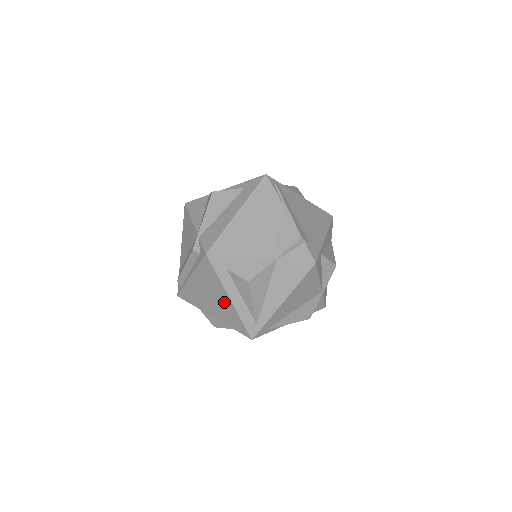
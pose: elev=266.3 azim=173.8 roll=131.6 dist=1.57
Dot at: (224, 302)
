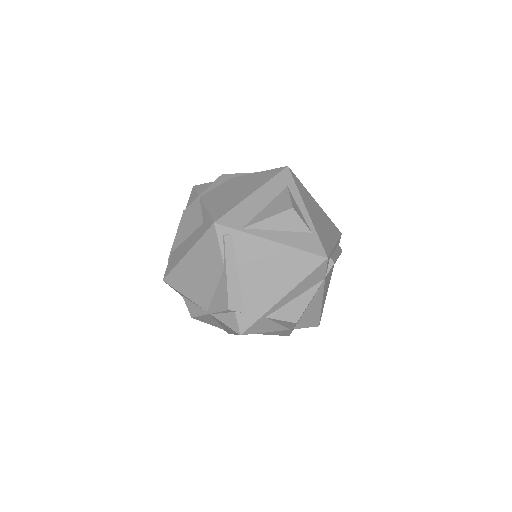
Dot at: occluded
